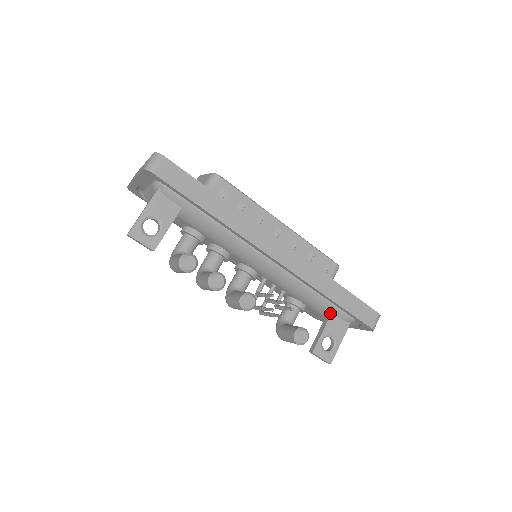
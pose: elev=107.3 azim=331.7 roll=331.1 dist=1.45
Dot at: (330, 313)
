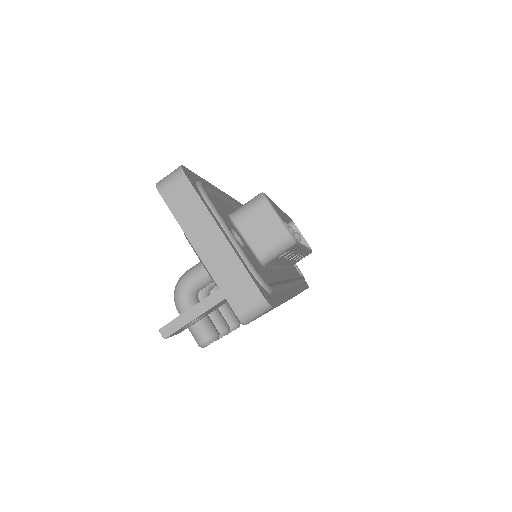
Dot at: occluded
